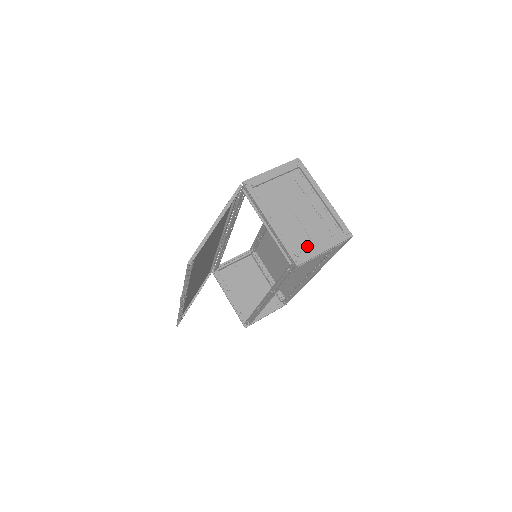
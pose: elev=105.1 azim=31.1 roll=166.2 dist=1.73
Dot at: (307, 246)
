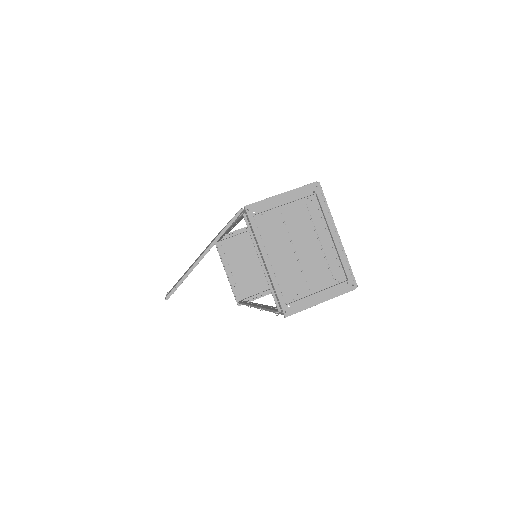
Dot at: (302, 294)
